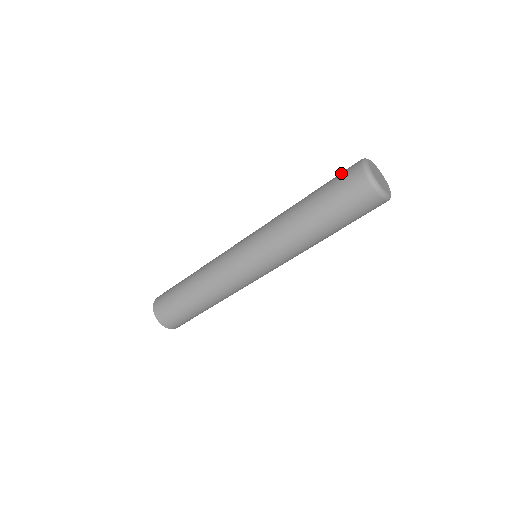
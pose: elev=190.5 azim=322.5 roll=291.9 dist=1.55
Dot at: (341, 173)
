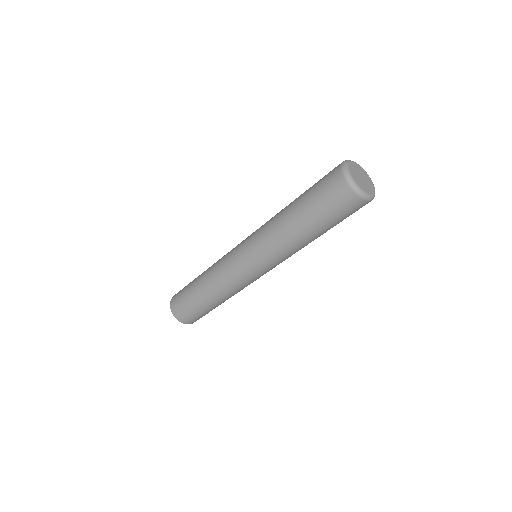
Dot at: occluded
